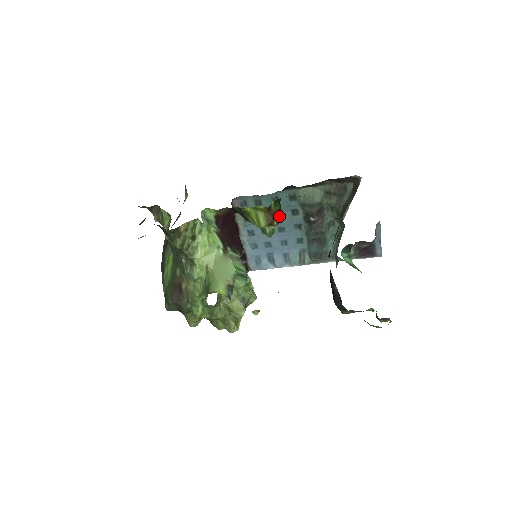
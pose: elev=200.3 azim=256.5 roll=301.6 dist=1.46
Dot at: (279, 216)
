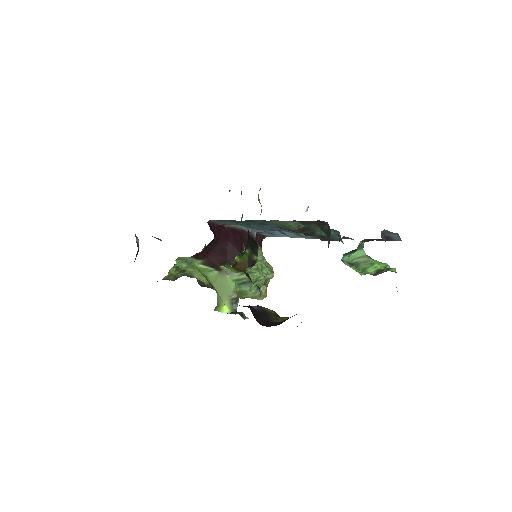
Dot at: (250, 261)
